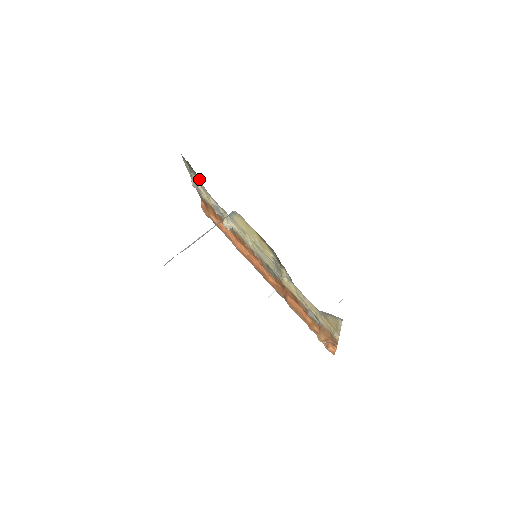
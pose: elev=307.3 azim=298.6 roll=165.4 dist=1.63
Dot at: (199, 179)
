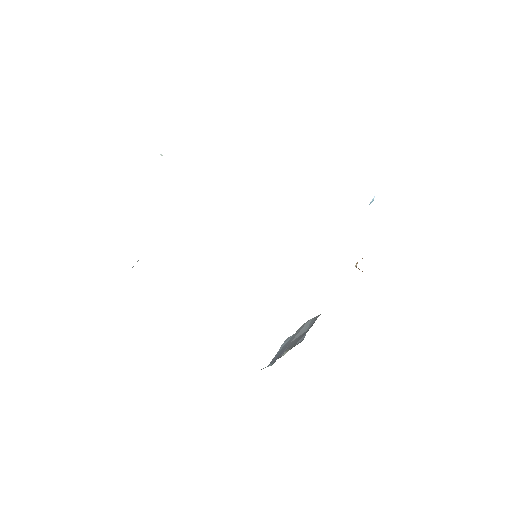
Dot at: occluded
